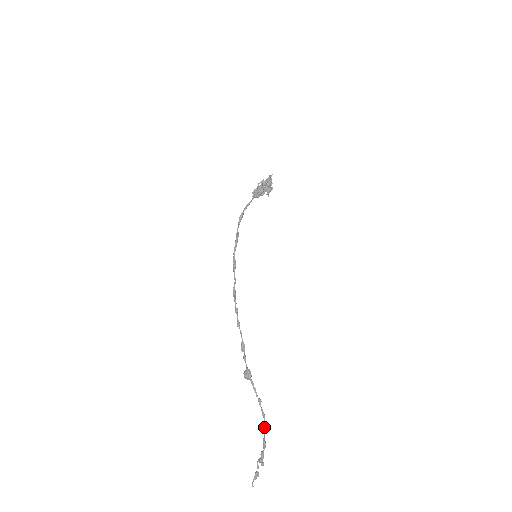
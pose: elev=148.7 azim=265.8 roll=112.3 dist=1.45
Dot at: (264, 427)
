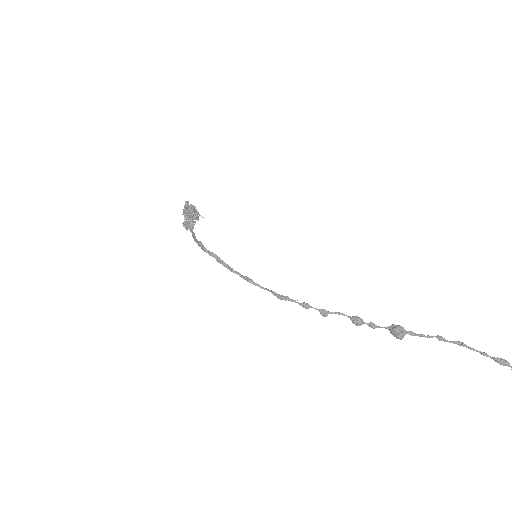
Dot at: (477, 351)
